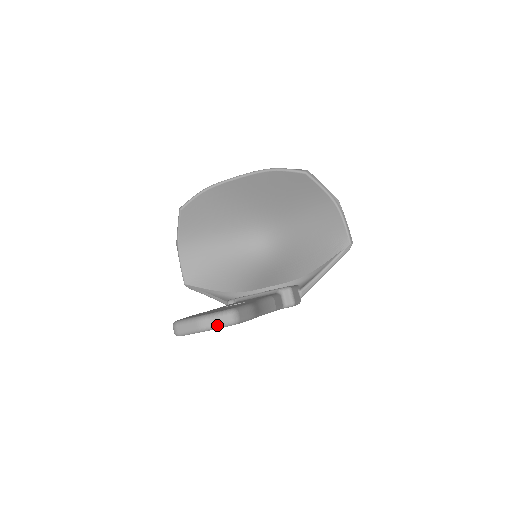
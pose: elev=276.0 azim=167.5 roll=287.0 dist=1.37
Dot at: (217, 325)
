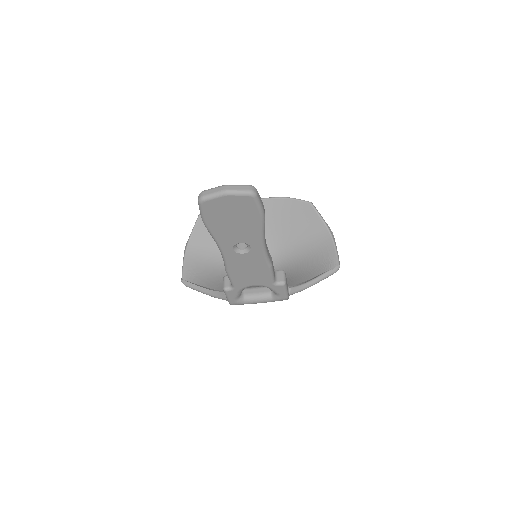
Dot at: (239, 191)
